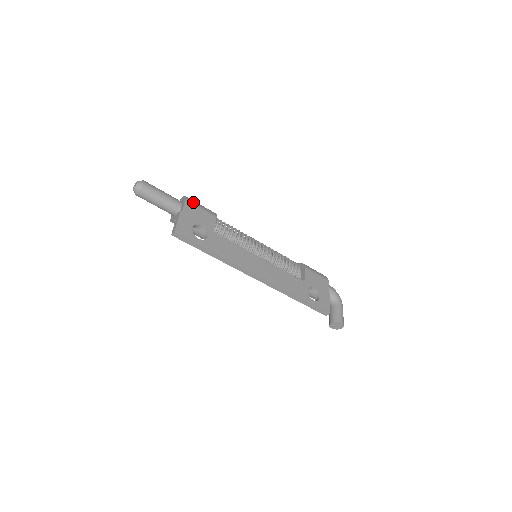
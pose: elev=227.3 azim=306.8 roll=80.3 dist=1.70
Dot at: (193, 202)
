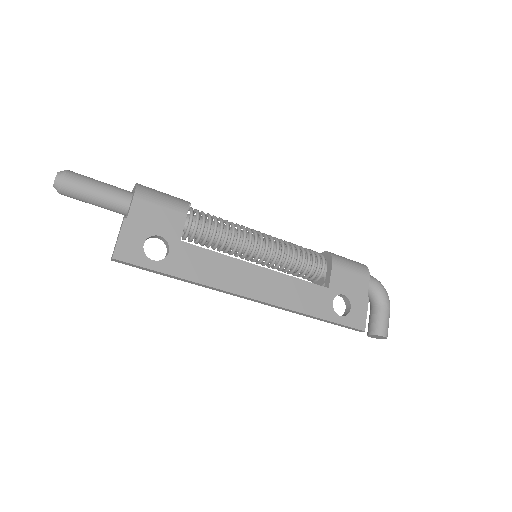
Dot at: (147, 195)
